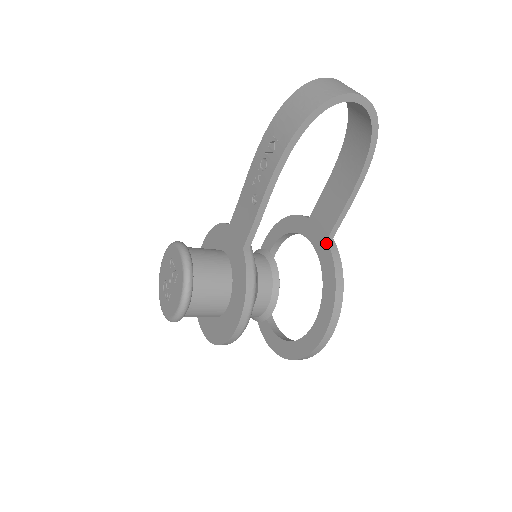
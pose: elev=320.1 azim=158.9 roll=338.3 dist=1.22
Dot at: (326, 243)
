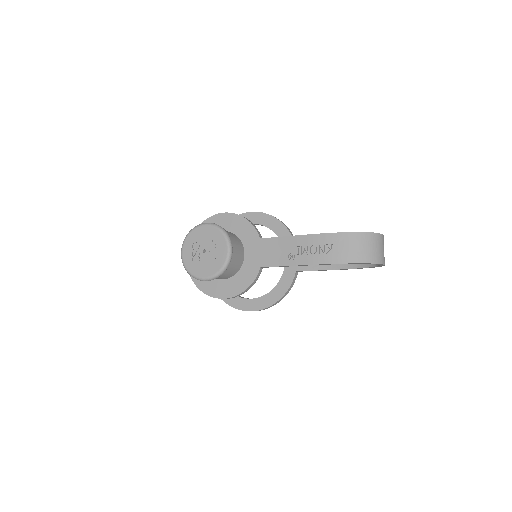
Dot at: (294, 273)
